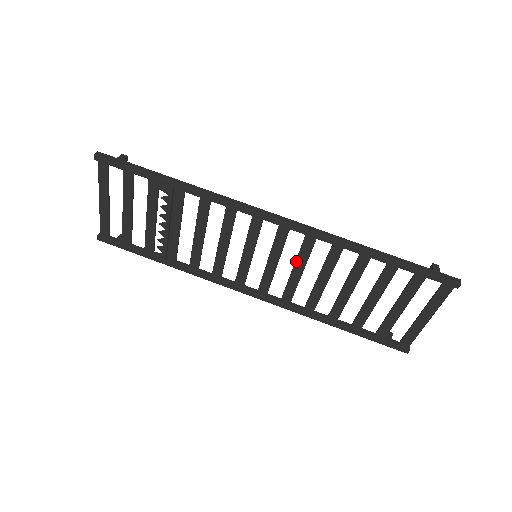
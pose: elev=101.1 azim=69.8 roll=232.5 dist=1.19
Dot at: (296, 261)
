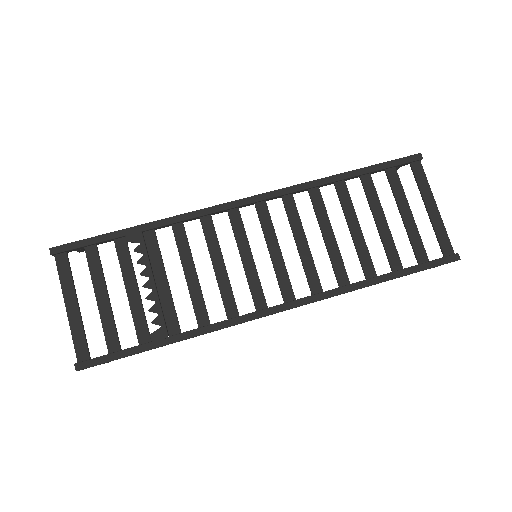
Dot at: (293, 232)
